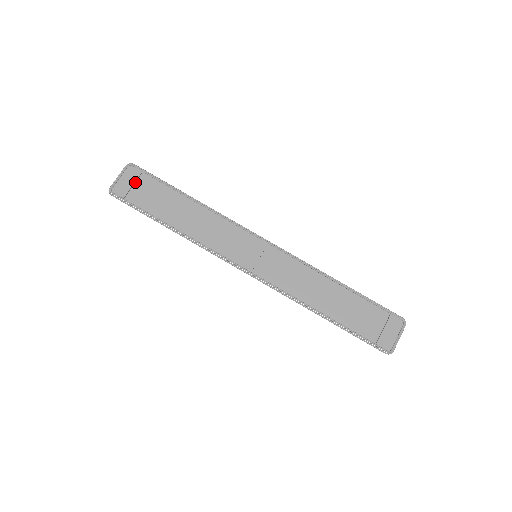
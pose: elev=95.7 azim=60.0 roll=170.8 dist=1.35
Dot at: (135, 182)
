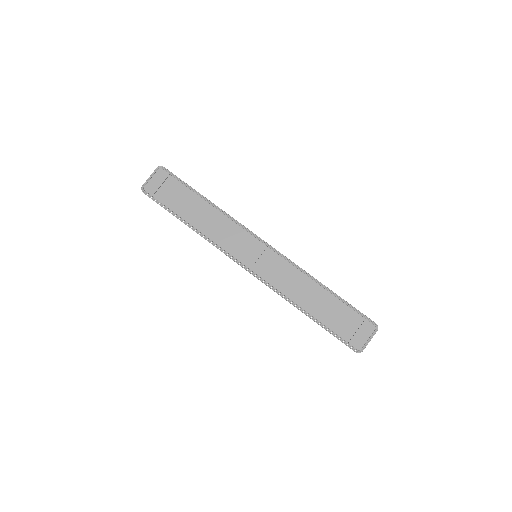
Dot at: (163, 183)
